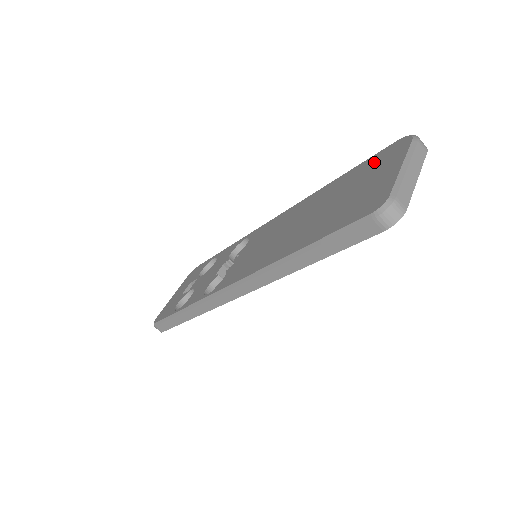
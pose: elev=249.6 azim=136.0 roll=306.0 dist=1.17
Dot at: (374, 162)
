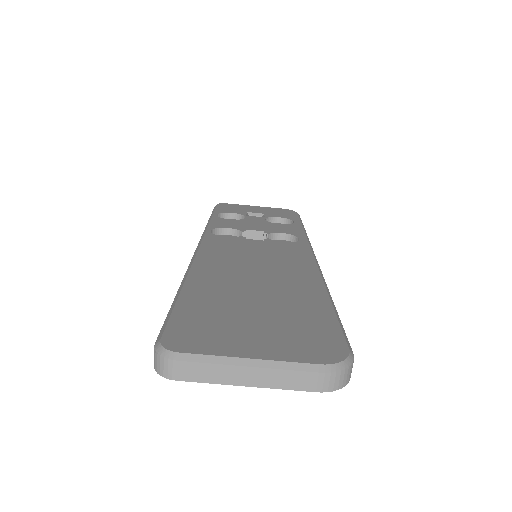
Dot at: (314, 329)
